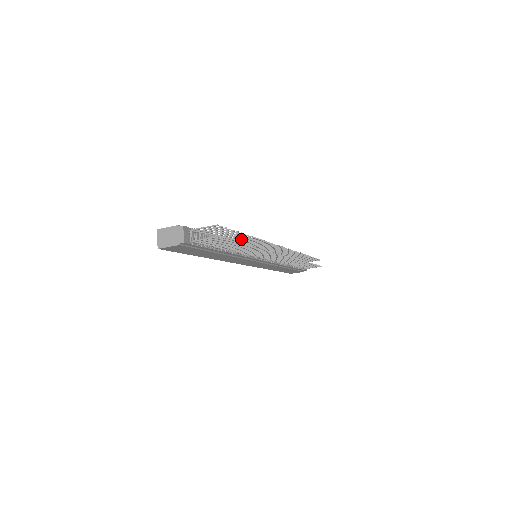
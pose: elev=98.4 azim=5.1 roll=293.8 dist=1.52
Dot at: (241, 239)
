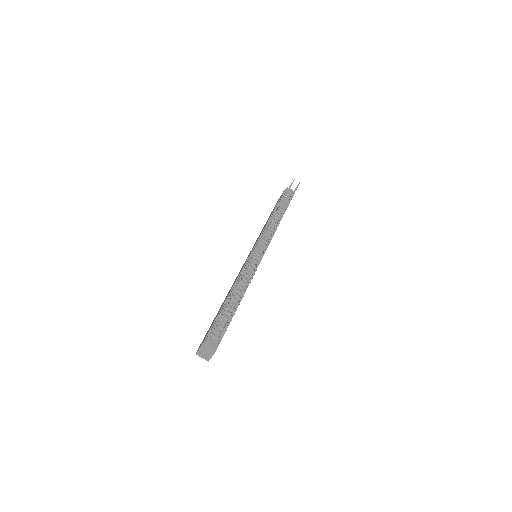
Dot at: (237, 285)
